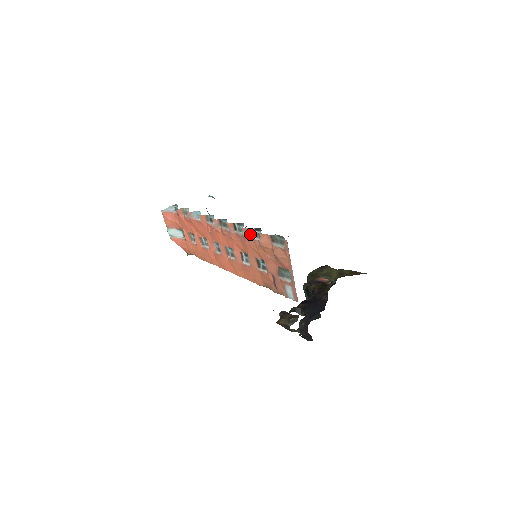
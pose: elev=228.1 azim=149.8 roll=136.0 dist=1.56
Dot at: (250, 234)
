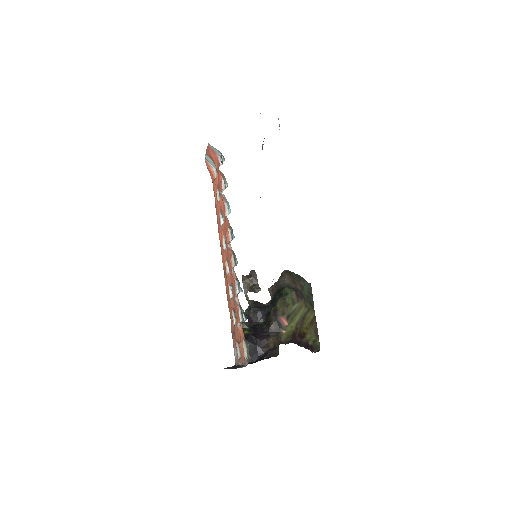
Dot at: (239, 306)
